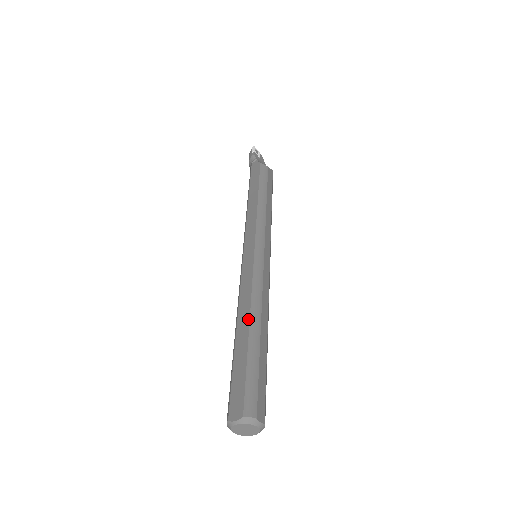
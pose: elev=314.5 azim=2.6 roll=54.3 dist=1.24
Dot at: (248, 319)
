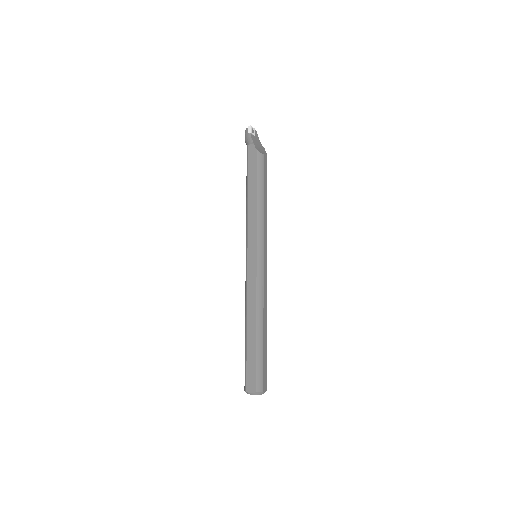
Dot at: (255, 322)
